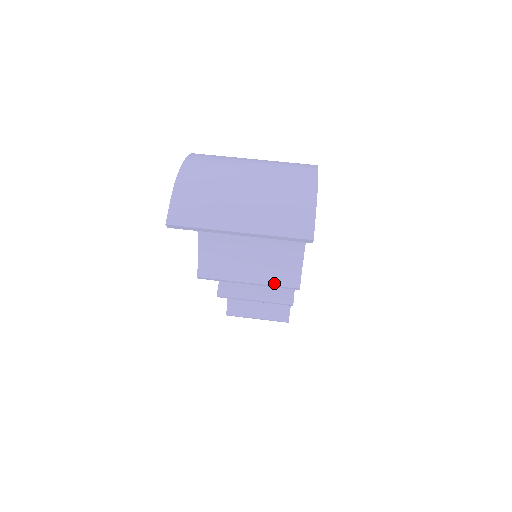
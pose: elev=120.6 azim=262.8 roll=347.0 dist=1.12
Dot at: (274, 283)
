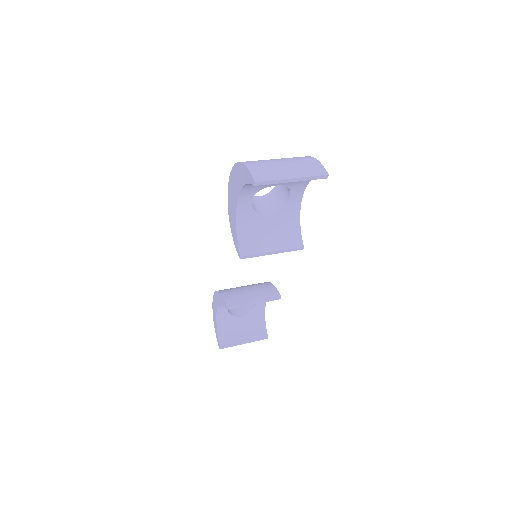
Dot at: (288, 248)
